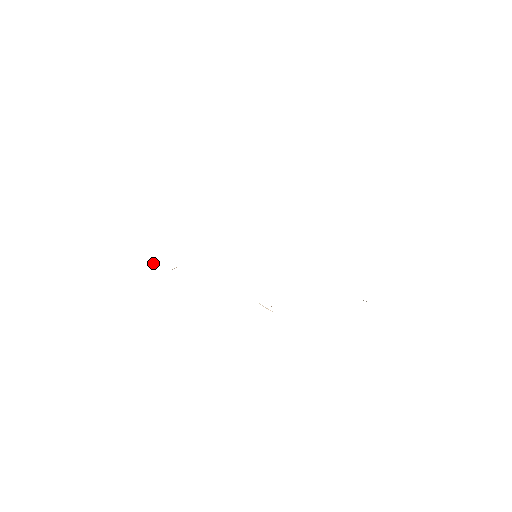
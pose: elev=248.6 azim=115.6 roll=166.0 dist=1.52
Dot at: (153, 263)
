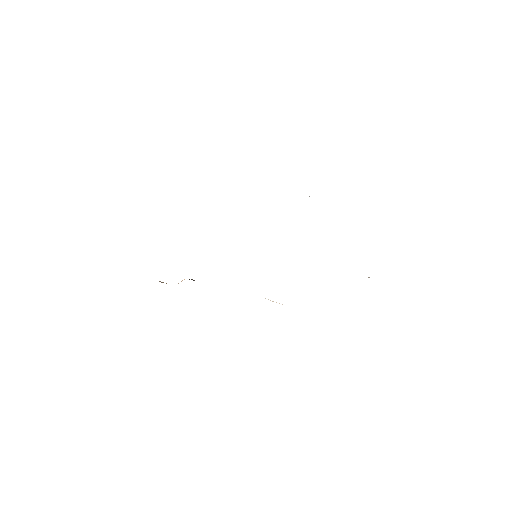
Dot at: occluded
